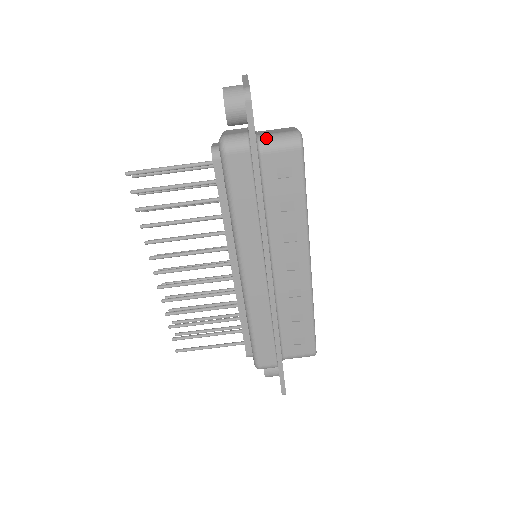
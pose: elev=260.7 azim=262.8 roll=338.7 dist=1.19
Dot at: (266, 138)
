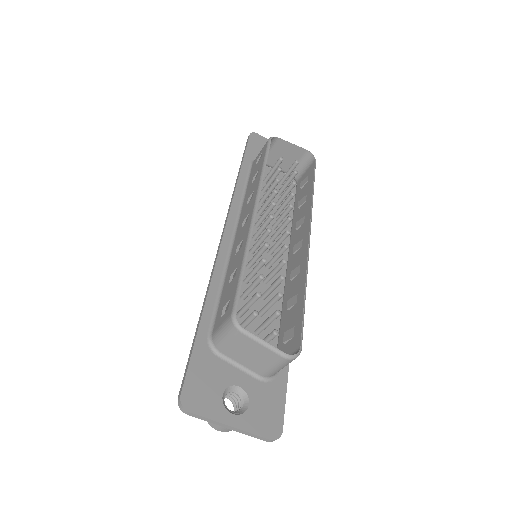
Dot at: (273, 375)
